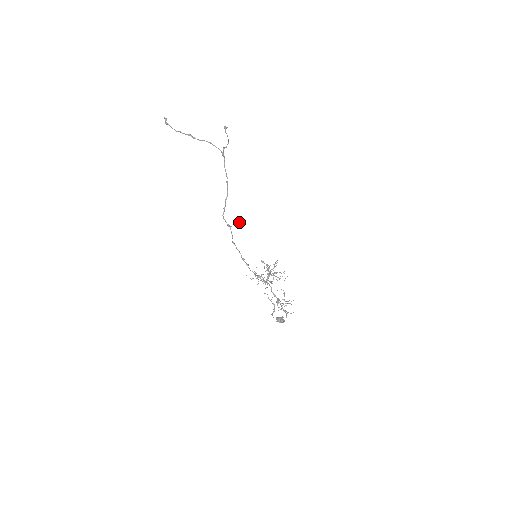
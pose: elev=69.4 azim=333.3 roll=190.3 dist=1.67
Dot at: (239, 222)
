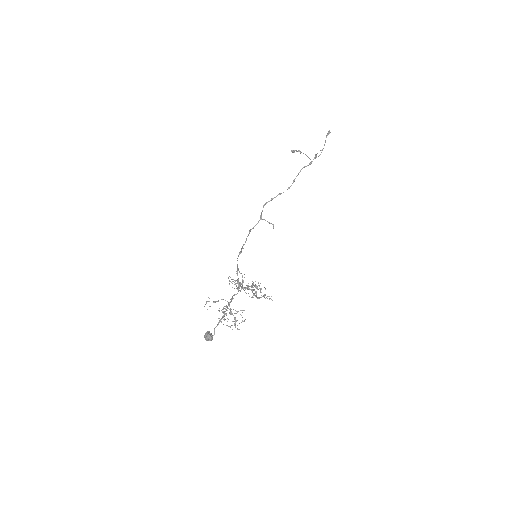
Dot at: (272, 224)
